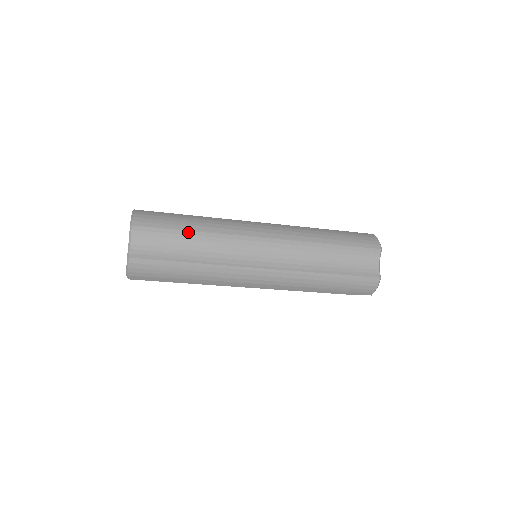
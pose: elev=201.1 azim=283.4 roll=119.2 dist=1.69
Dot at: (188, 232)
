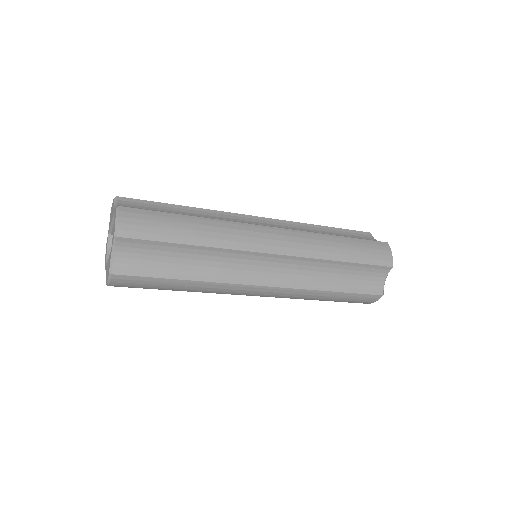
Dot at: (186, 245)
